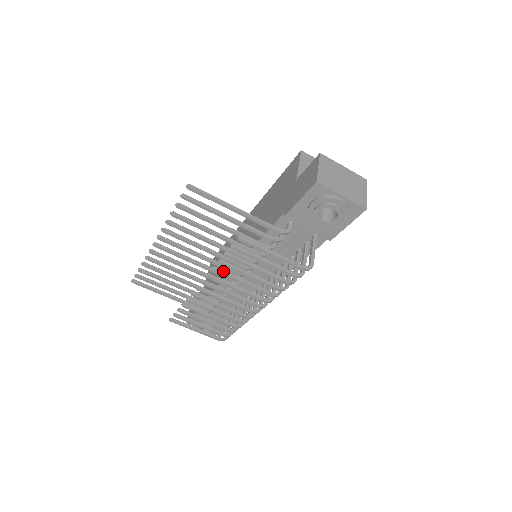
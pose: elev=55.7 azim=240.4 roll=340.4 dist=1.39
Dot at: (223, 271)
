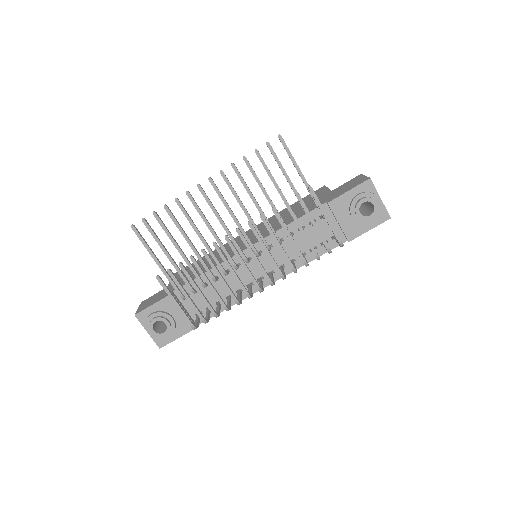
Dot at: (267, 222)
